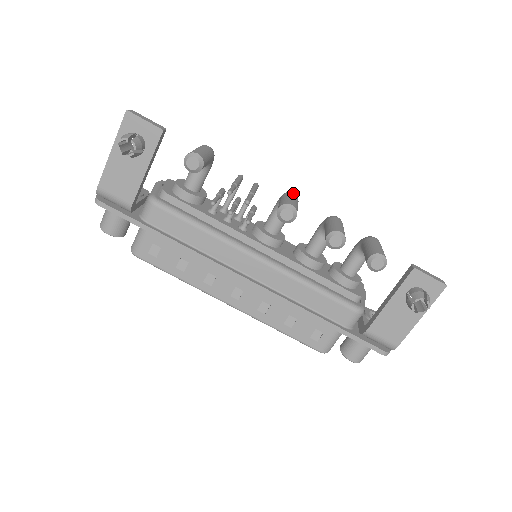
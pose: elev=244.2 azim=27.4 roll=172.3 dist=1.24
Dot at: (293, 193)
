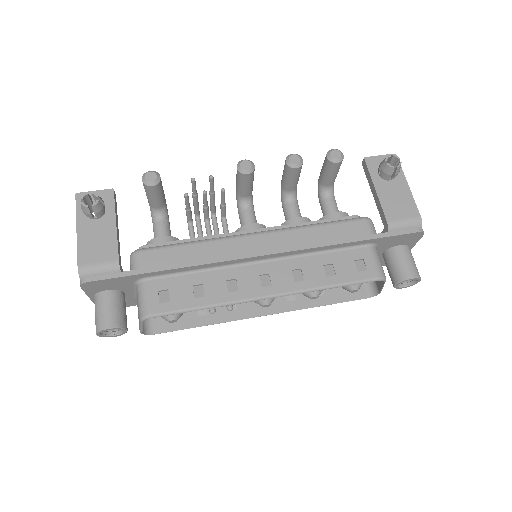
Dot at: occluded
